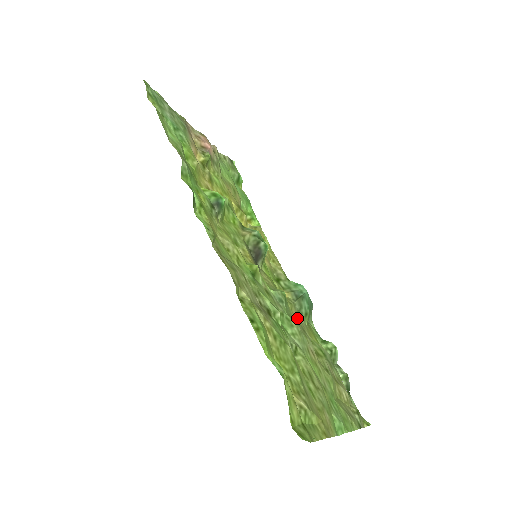
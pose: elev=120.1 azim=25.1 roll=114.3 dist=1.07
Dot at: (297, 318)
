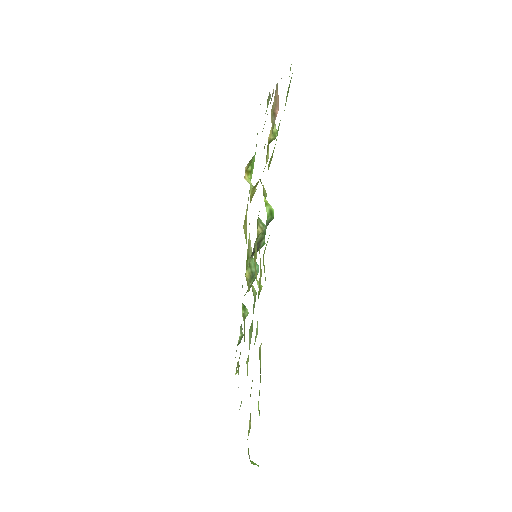
Dot at: occluded
